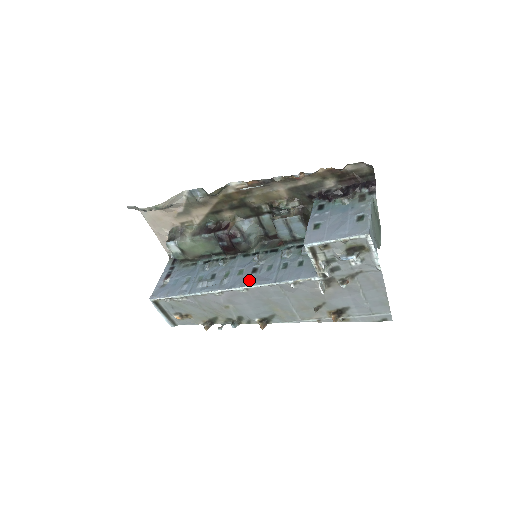
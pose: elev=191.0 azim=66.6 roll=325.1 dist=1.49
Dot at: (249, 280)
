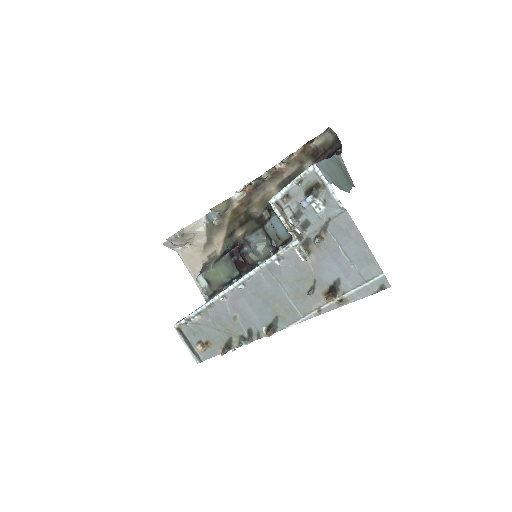
Dot at: occluded
